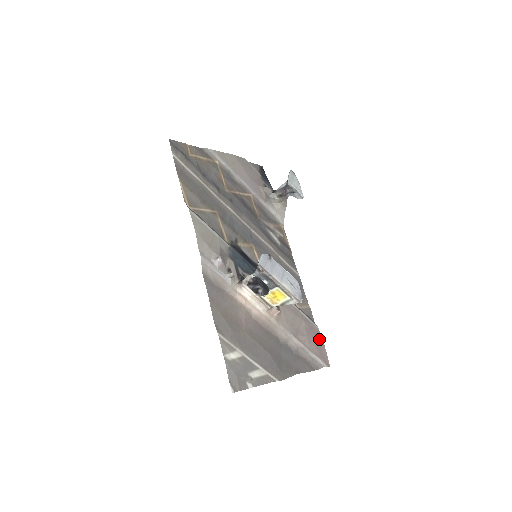
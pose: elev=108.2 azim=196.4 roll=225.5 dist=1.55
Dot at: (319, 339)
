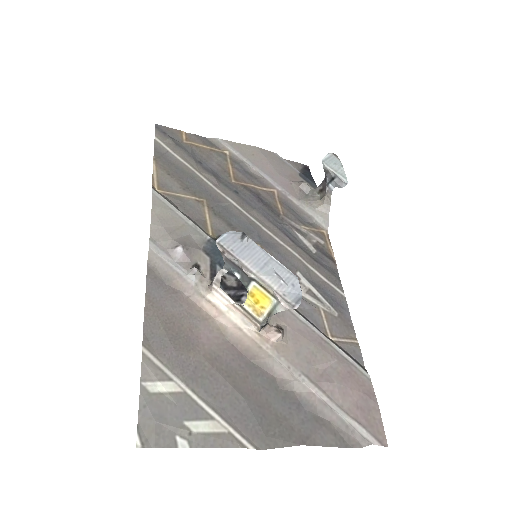
Dot at: (367, 394)
